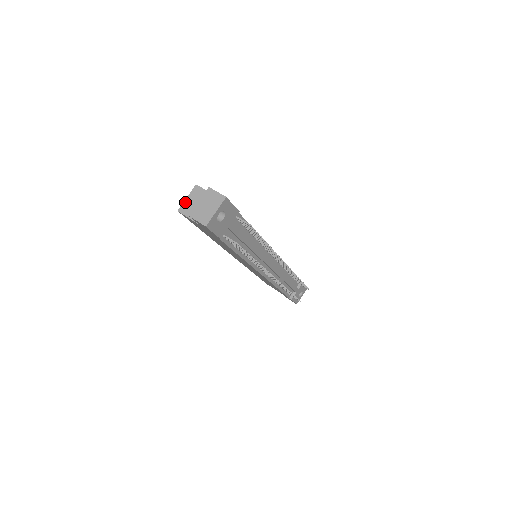
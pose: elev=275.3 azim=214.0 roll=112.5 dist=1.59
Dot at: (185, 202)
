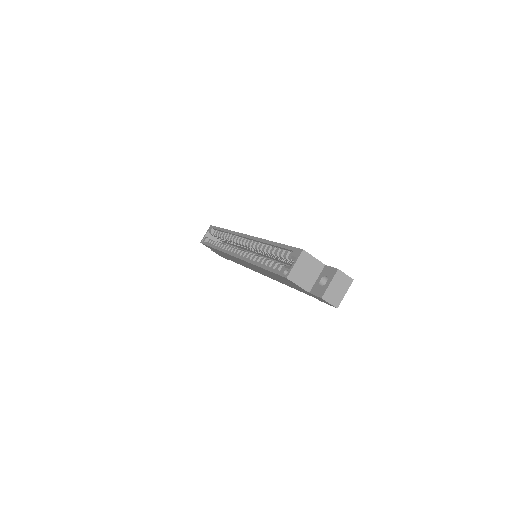
Dot at: (294, 269)
